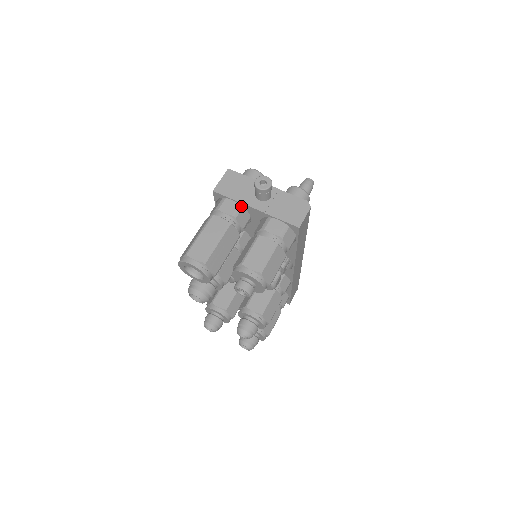
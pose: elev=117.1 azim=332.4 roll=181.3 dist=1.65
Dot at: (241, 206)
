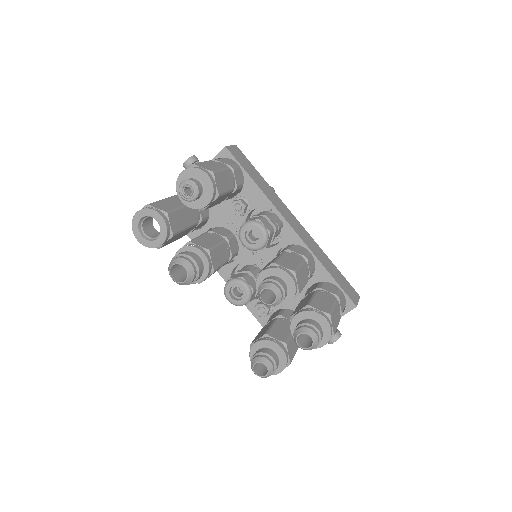
Dot at: occluded
